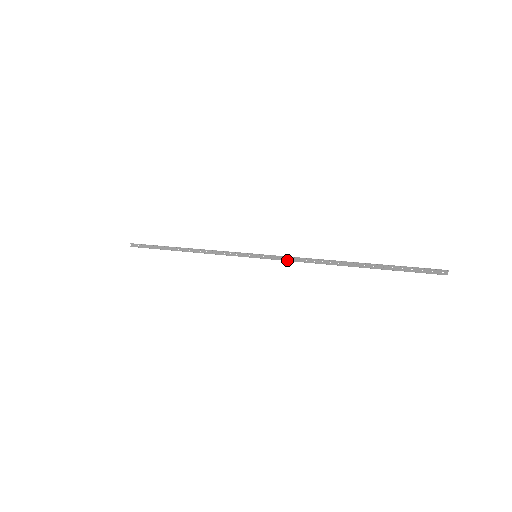
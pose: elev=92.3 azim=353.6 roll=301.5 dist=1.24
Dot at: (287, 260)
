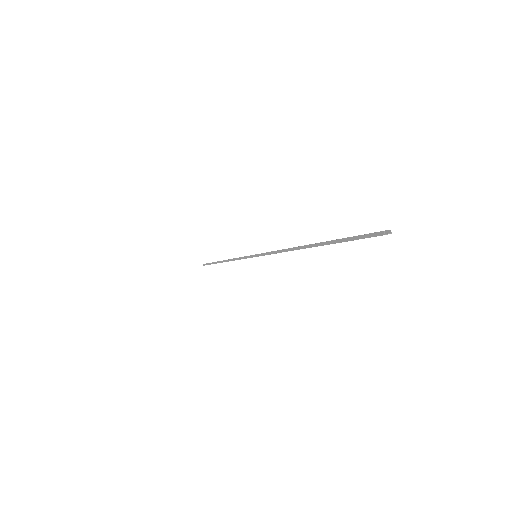
Dot at: (271, 253)
